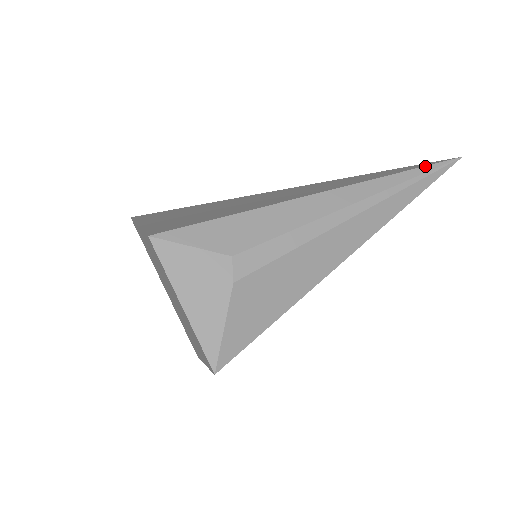
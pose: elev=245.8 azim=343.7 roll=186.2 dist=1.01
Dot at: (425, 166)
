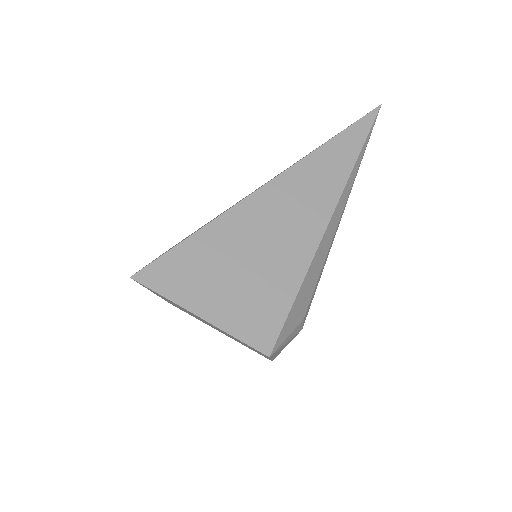
Dot at: (368, 135)
